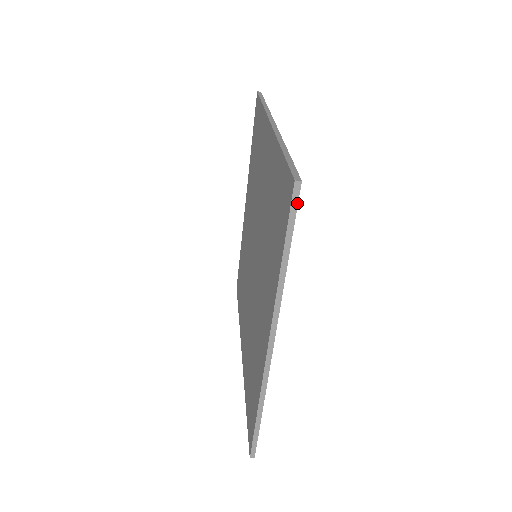
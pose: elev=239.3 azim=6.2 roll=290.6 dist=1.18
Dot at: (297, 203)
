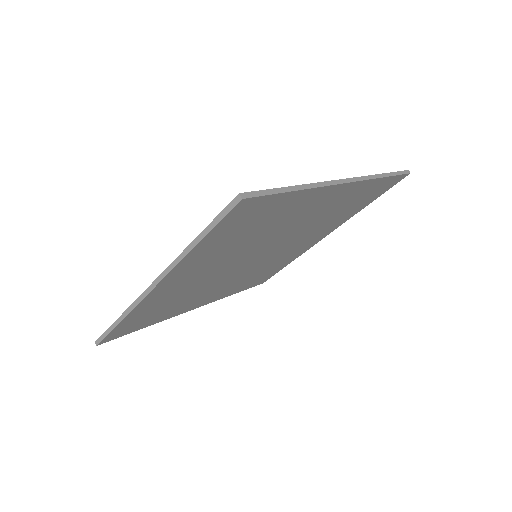
Dot at: (229, 211)
